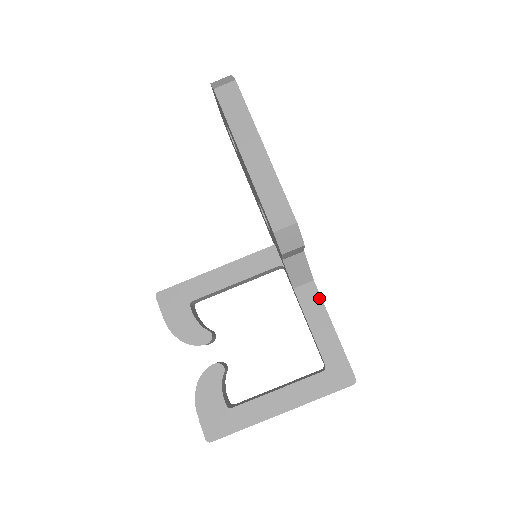
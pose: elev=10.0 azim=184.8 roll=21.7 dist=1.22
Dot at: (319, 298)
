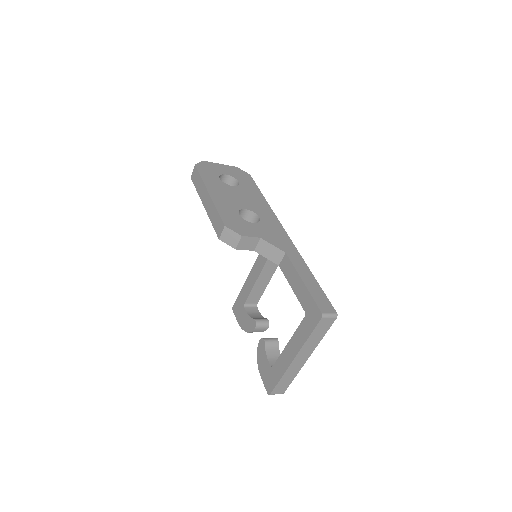
Dot at: (291, 264)
